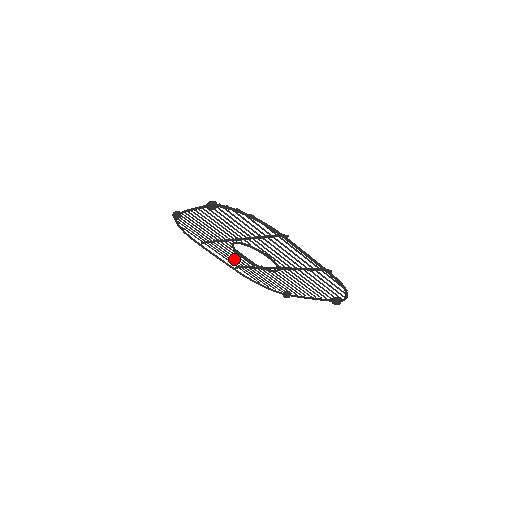
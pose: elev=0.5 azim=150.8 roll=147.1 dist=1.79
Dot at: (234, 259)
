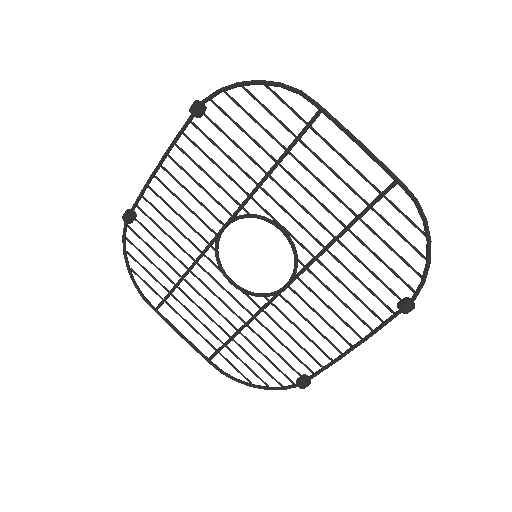
Dot at: (211, 318)
